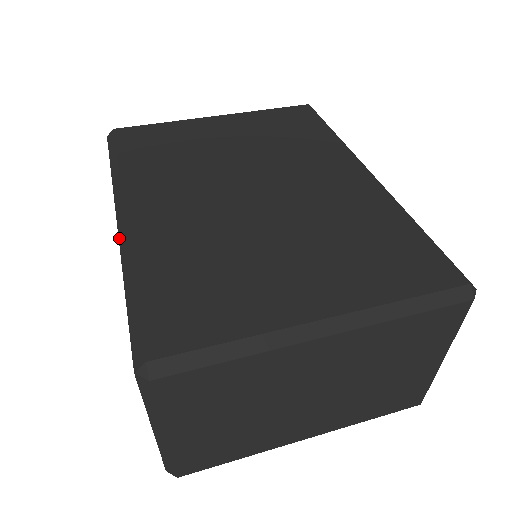
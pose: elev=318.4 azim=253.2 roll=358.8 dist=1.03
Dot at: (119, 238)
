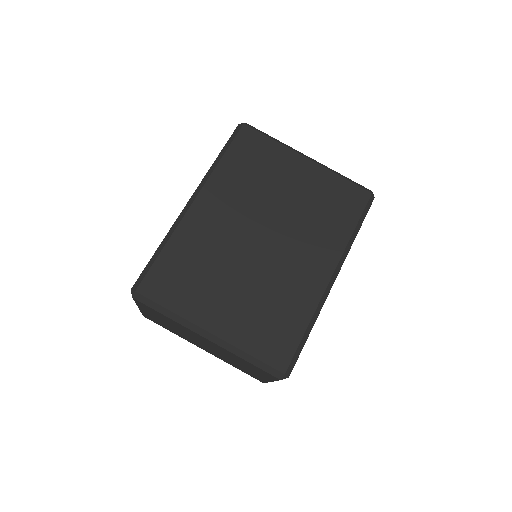
Dot at: (180, 214)
